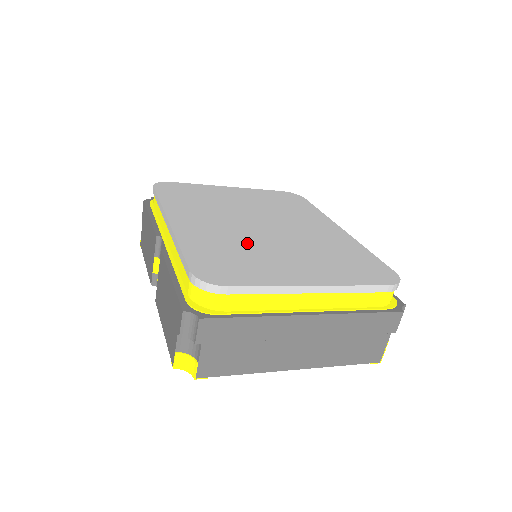
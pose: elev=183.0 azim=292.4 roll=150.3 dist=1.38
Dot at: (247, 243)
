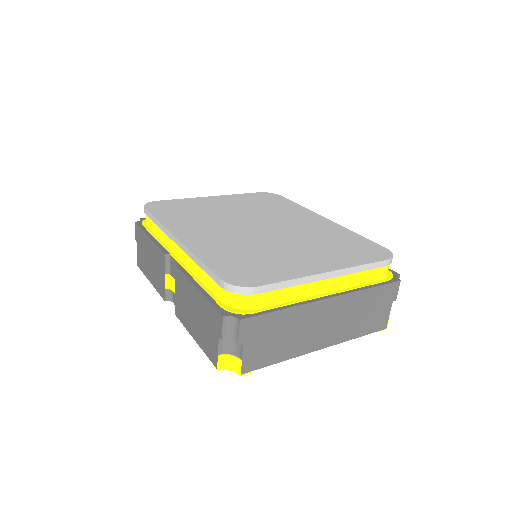
Dot at: (254, 245)
